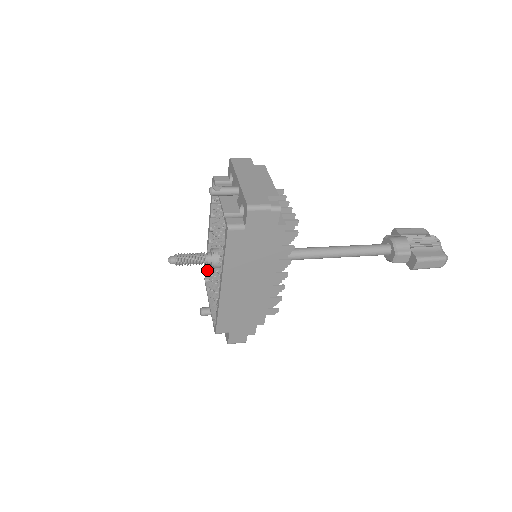
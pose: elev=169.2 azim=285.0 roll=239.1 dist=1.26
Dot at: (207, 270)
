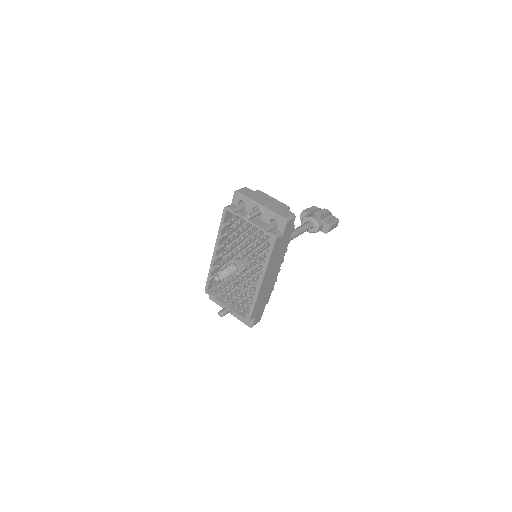
Dot at: (209, 282)
